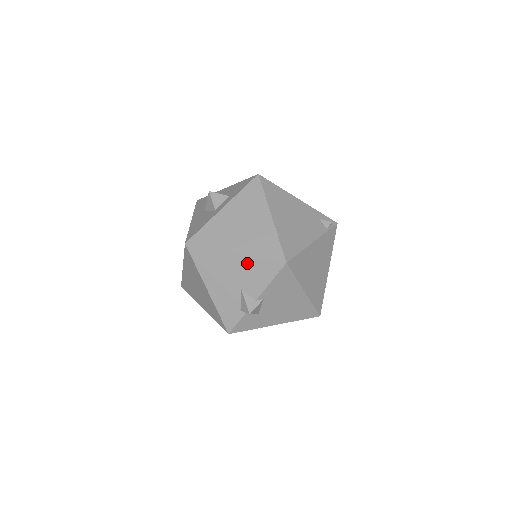
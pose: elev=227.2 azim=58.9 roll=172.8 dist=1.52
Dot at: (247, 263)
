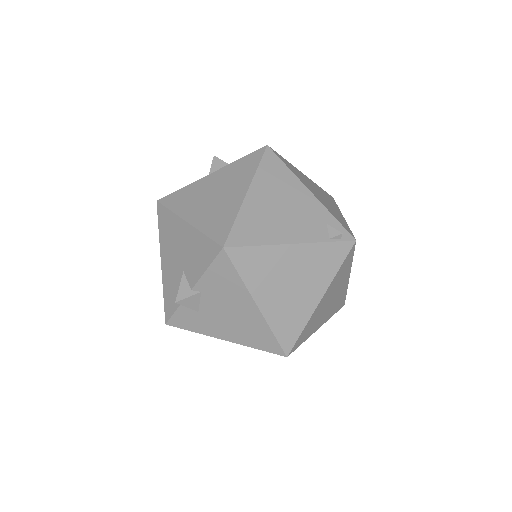
Dot at: (193, 238)
